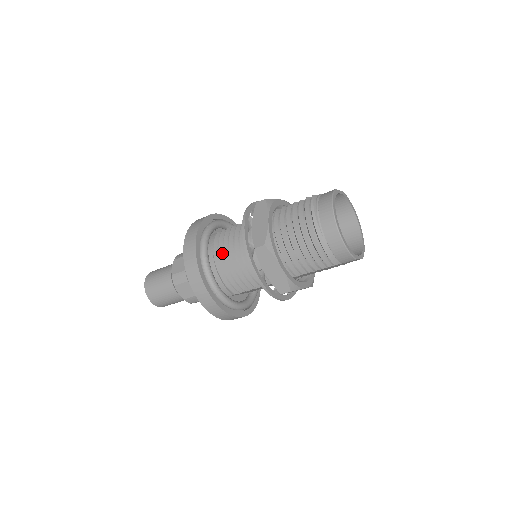
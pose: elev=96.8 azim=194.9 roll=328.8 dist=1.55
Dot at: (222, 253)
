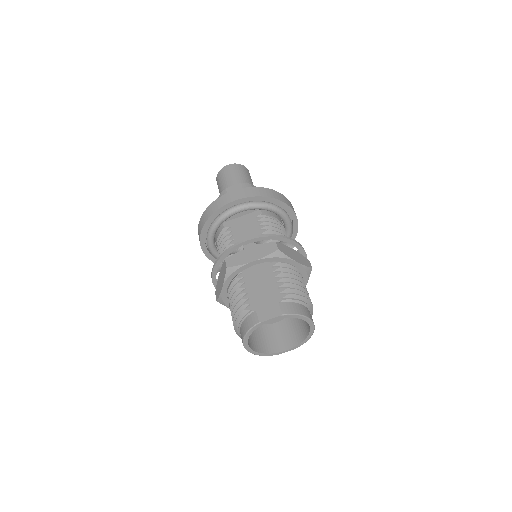
Dot at: occluded
